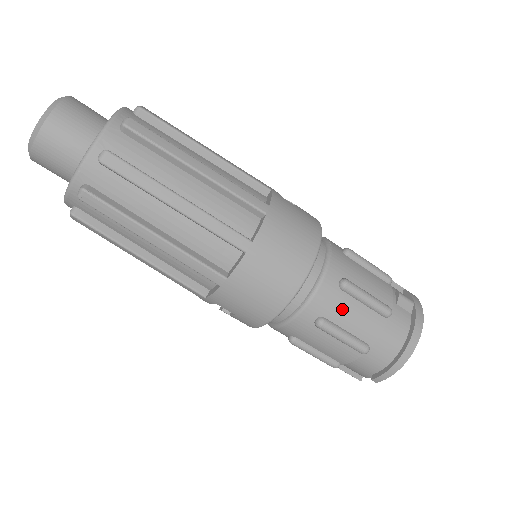
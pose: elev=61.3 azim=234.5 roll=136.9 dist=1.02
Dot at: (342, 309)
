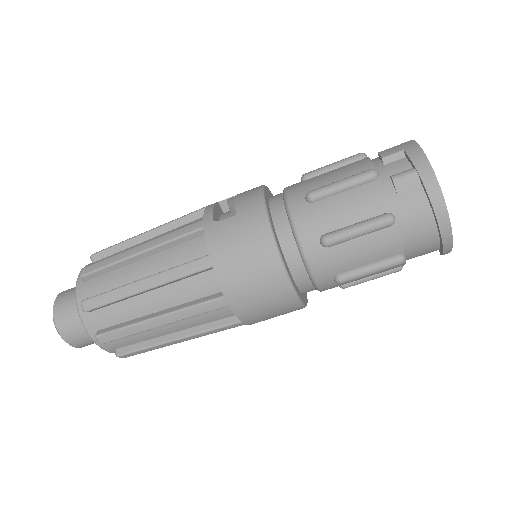
Dot at: (345, 258)
